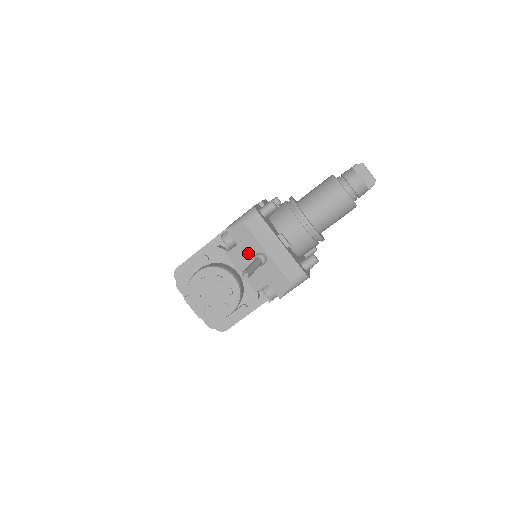
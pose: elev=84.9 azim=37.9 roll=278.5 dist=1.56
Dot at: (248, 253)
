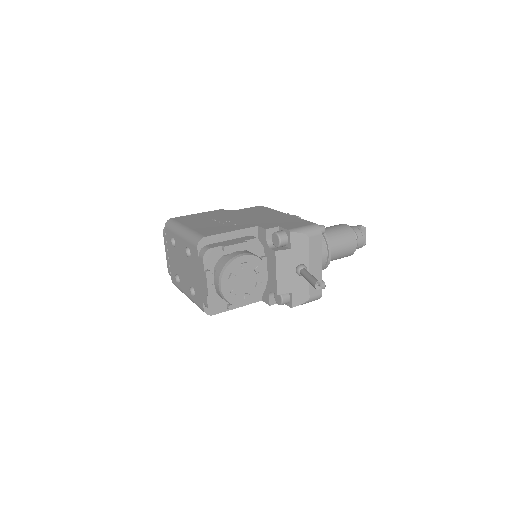
Dot at: (294, 260)
